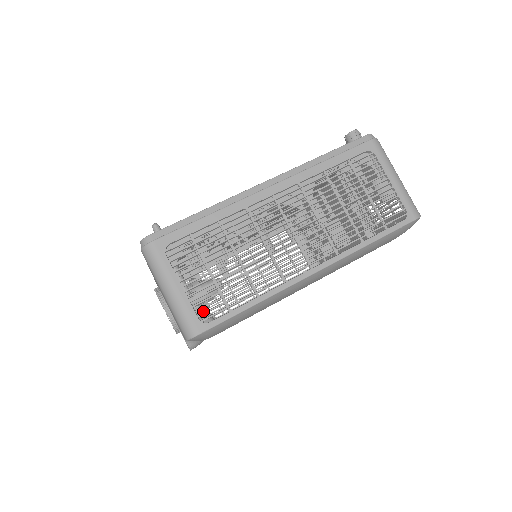
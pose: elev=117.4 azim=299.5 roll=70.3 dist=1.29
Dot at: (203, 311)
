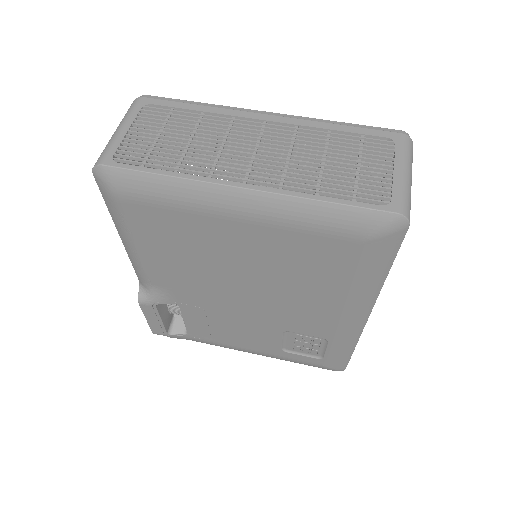
Dot at: occluded
